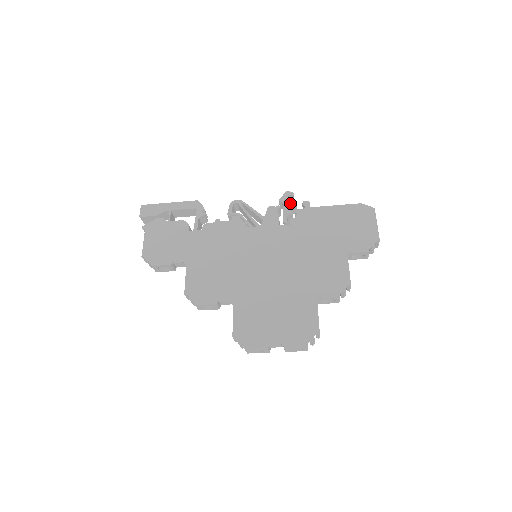
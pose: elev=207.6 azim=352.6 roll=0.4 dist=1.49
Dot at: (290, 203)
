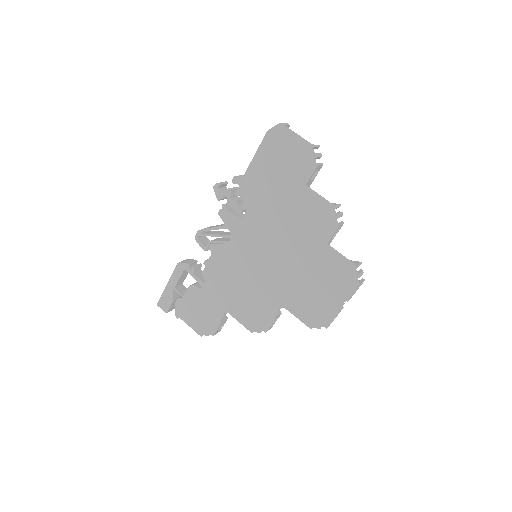
Dot at: (226, 194)
